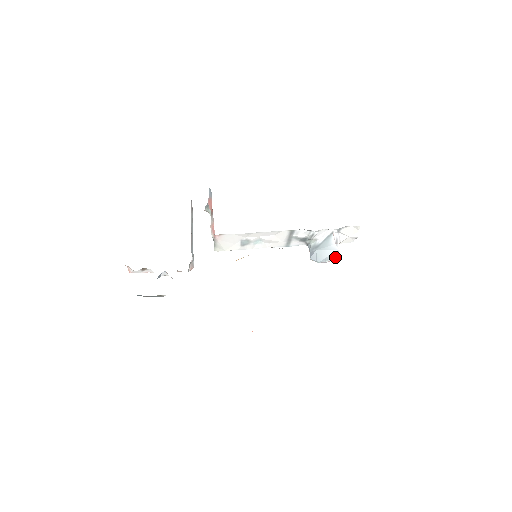
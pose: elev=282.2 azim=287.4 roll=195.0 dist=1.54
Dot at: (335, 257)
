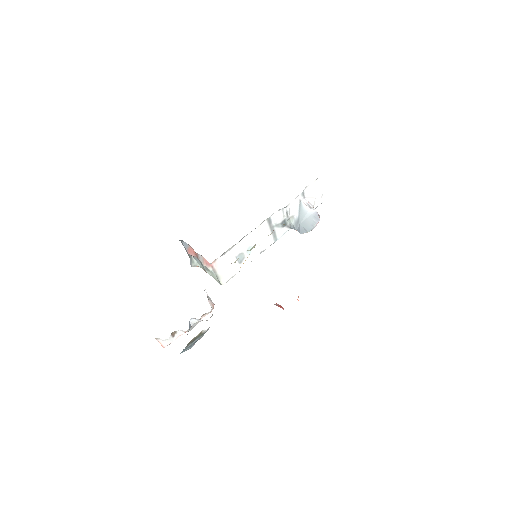
Dot at: (318, 218)
